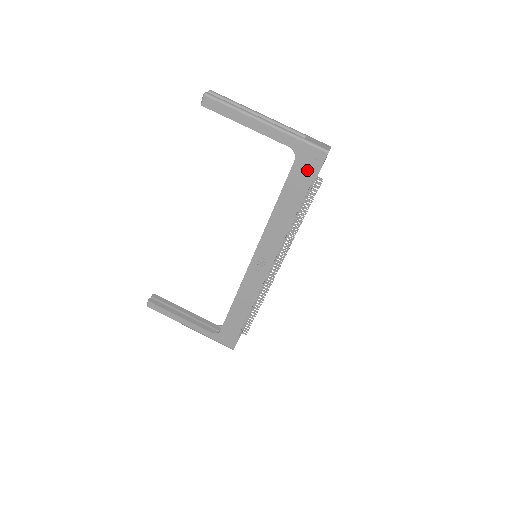
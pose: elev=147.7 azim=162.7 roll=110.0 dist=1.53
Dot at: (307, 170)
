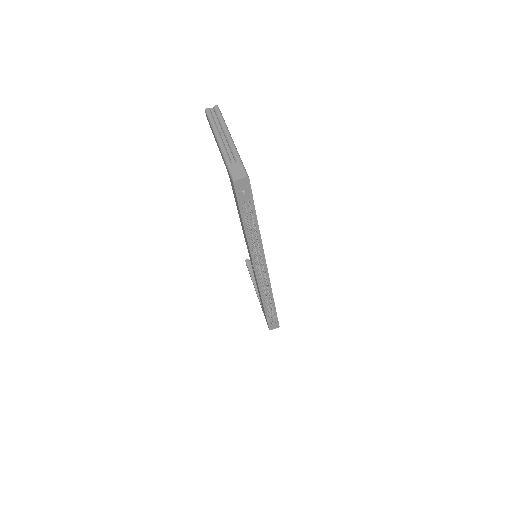
Dot at: occluded
